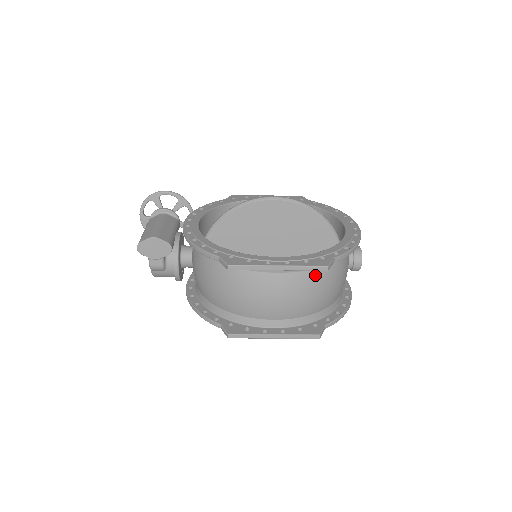
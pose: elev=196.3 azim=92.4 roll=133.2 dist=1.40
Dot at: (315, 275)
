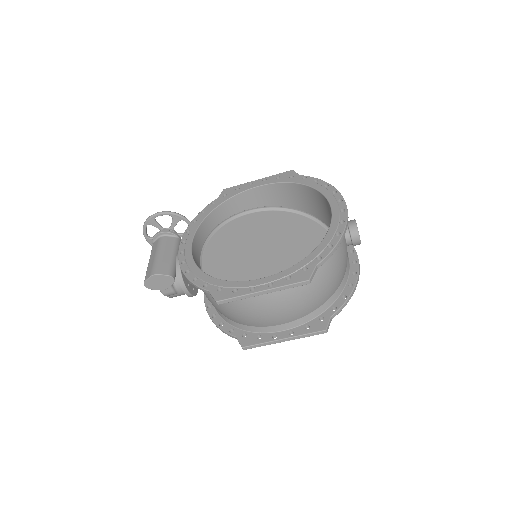
Dot at: occluded
